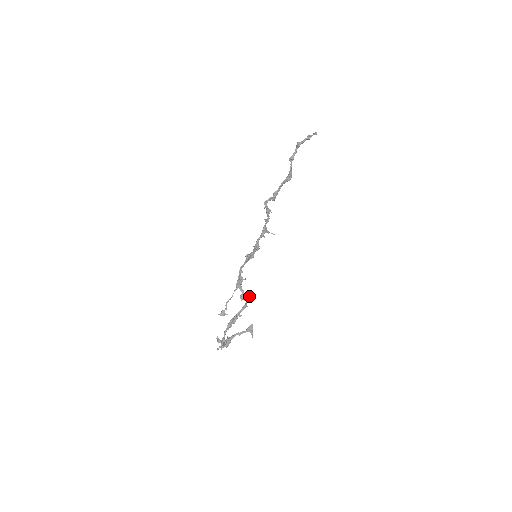
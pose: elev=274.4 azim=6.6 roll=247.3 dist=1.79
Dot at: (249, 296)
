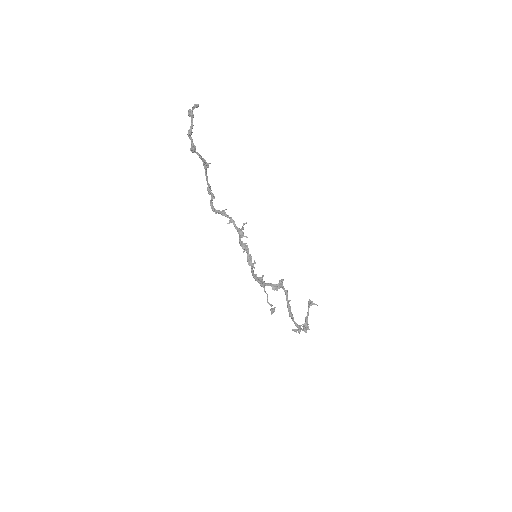
Dot at: (279, 282)
